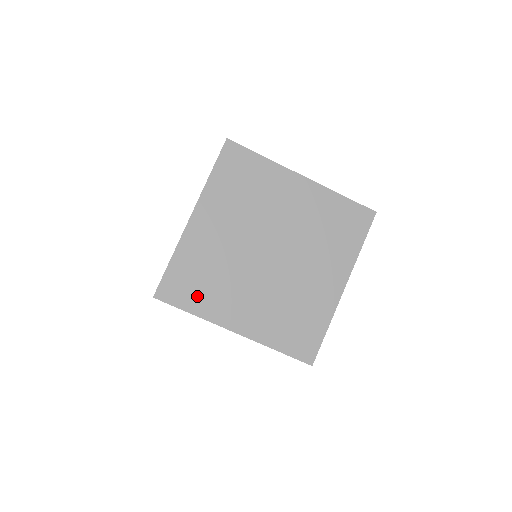
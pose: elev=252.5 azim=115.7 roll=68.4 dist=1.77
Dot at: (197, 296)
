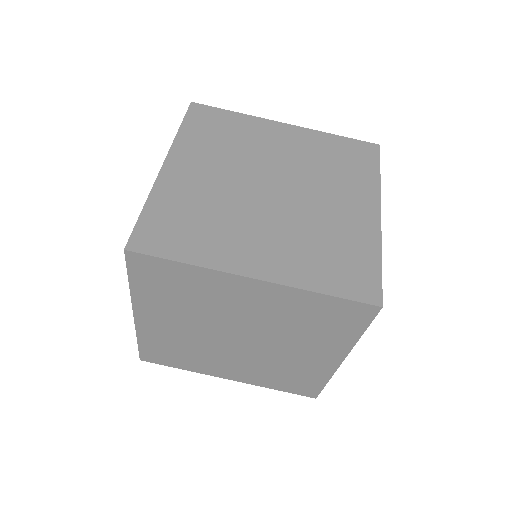
Dot at: (188, 242)
